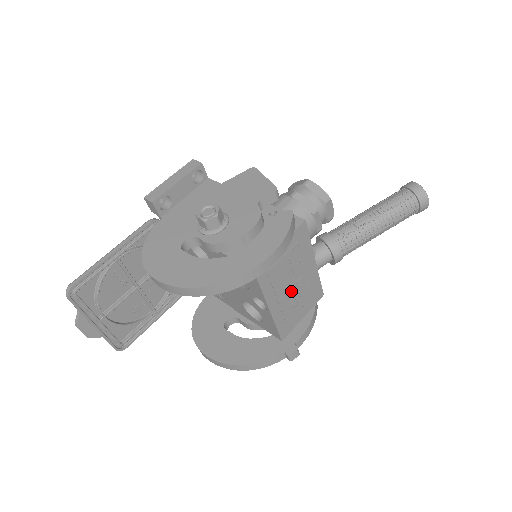
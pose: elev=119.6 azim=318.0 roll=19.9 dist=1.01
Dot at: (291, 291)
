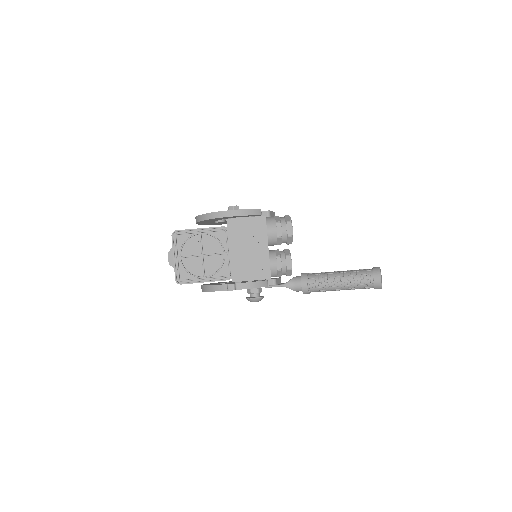
Dot at: (246, 252)
